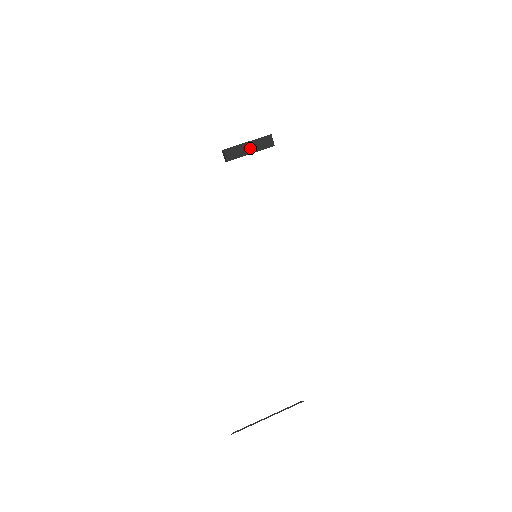
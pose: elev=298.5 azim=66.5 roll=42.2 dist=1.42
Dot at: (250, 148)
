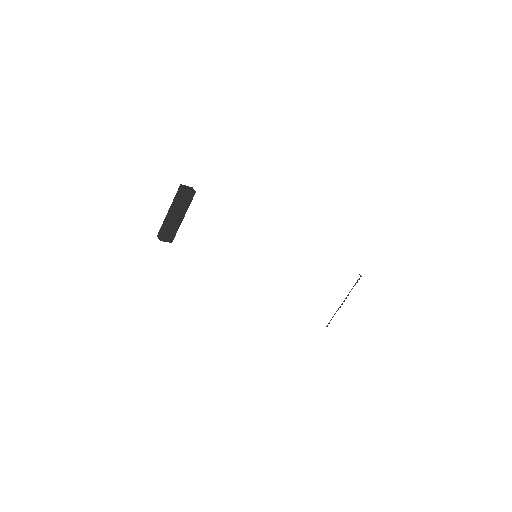
Dot at: (178, 216)
